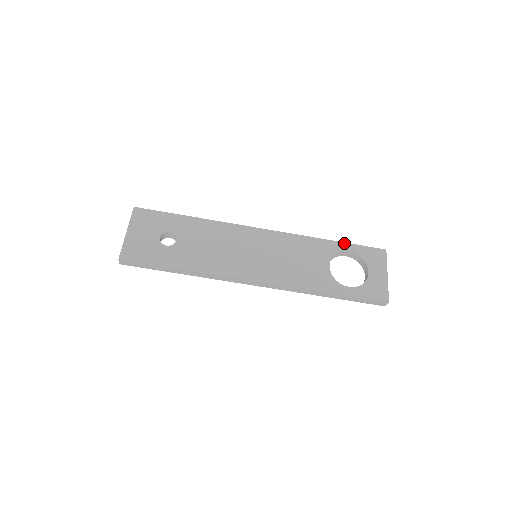
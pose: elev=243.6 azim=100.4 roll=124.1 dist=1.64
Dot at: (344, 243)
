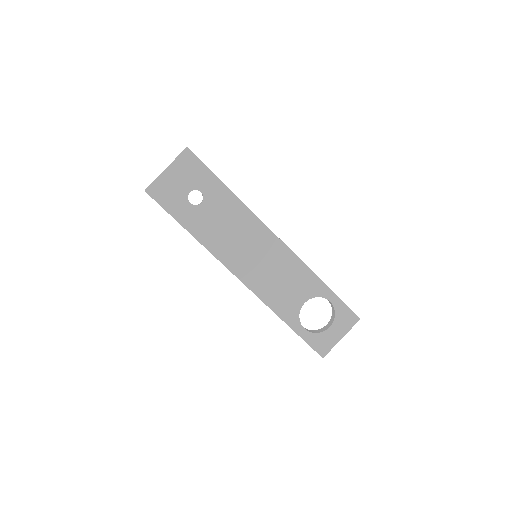
Dot at: (333, 293)
